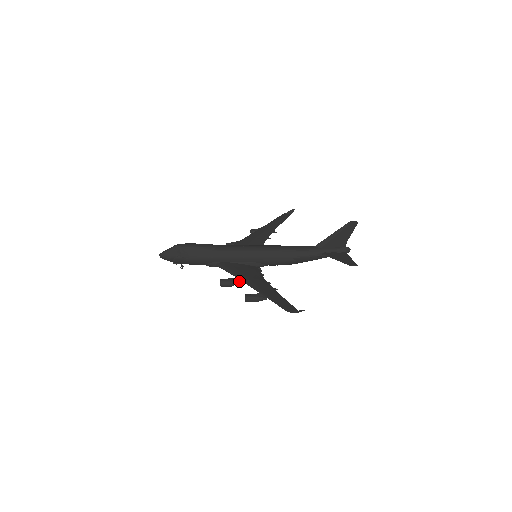
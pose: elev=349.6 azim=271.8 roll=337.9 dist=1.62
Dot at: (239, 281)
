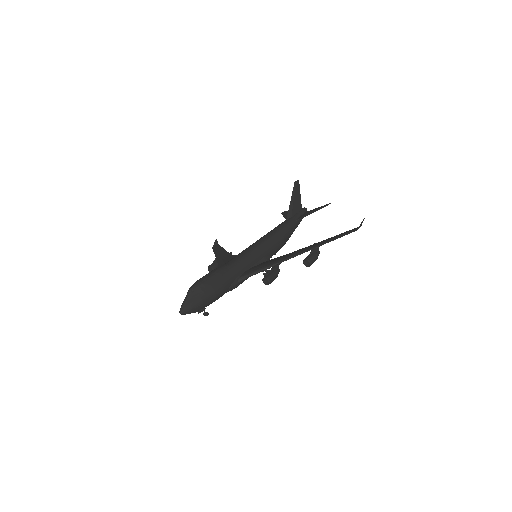
Dot at: (277, 269)
